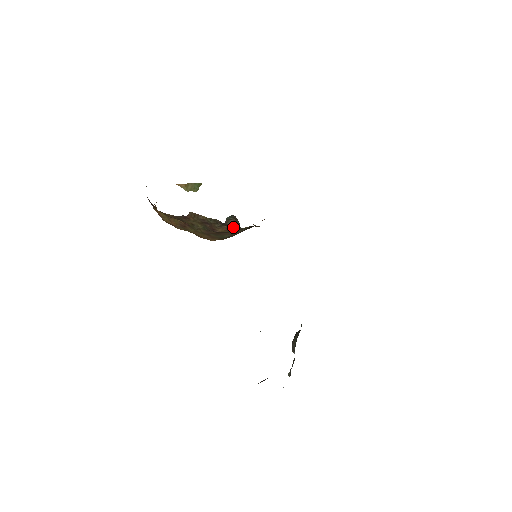
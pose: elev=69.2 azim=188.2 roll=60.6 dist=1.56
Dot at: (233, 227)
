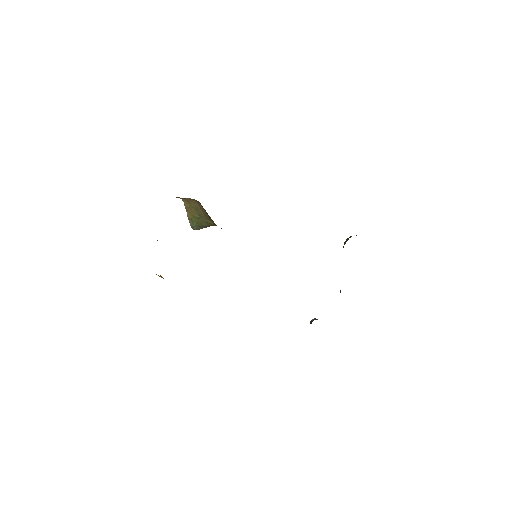
Dot at: occluded
